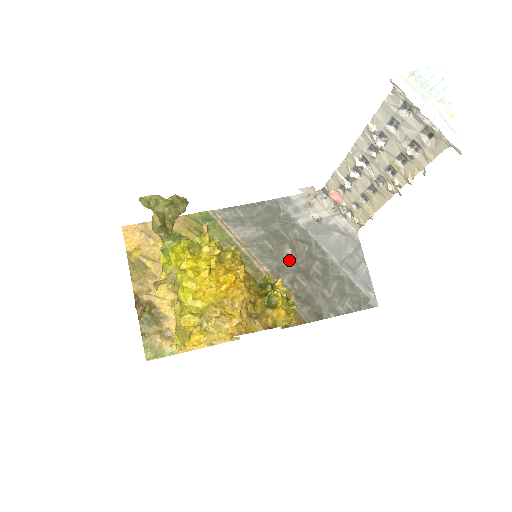
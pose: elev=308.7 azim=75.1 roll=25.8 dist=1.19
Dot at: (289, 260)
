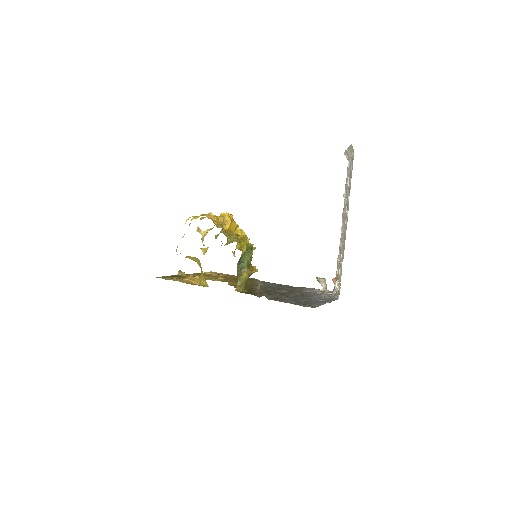
Dot at: (278, 291)
